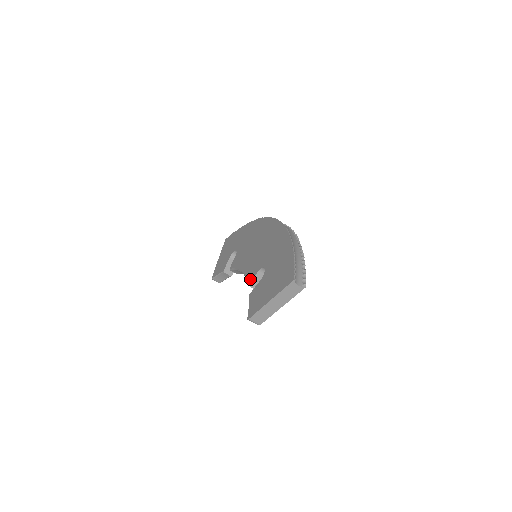
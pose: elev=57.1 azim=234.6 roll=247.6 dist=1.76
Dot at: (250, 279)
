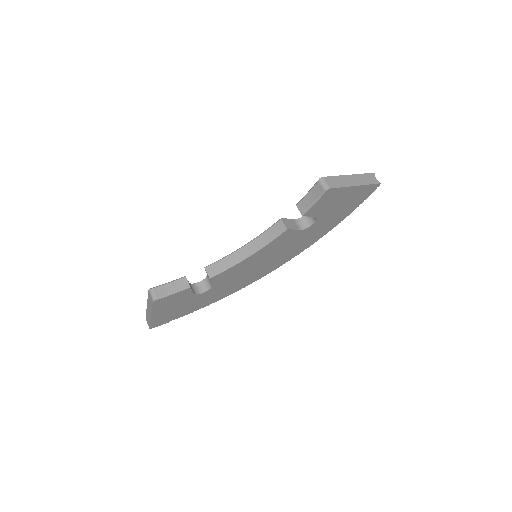
Dot at: occluded
